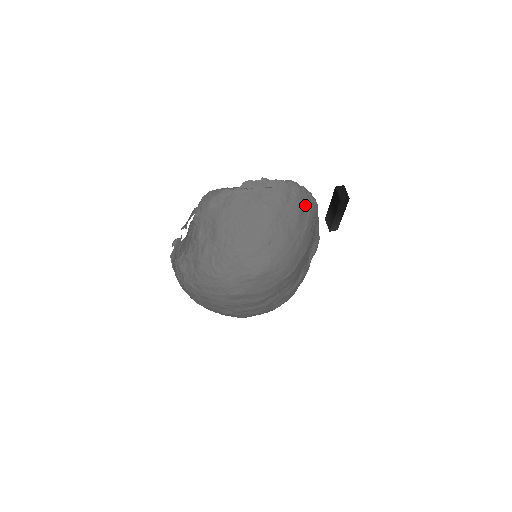
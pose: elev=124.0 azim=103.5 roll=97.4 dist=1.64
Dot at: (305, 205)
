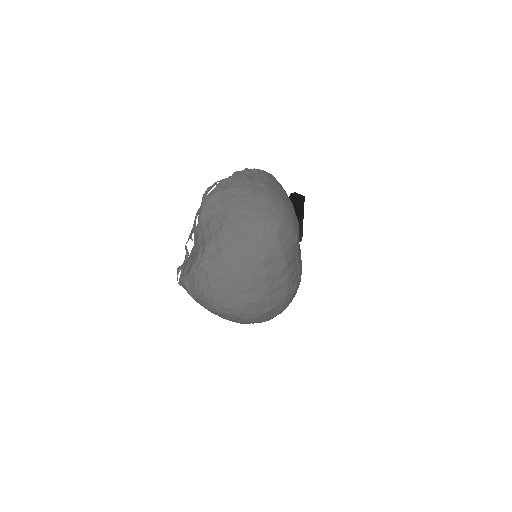
Dot at: occluded
